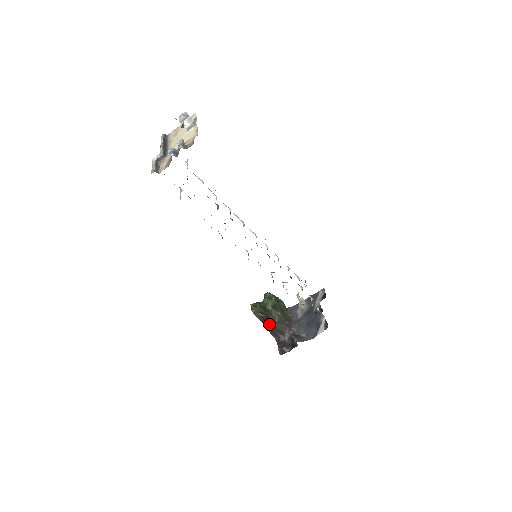
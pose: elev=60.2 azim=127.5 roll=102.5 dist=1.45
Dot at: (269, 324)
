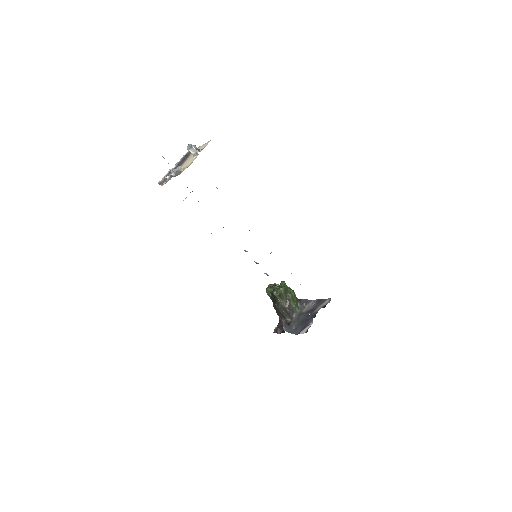
Dot at: occluded
